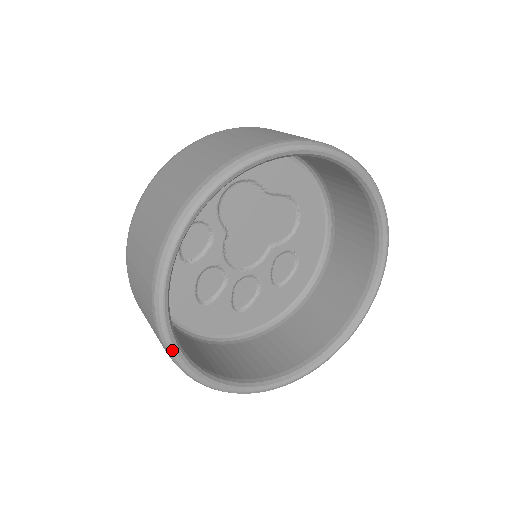
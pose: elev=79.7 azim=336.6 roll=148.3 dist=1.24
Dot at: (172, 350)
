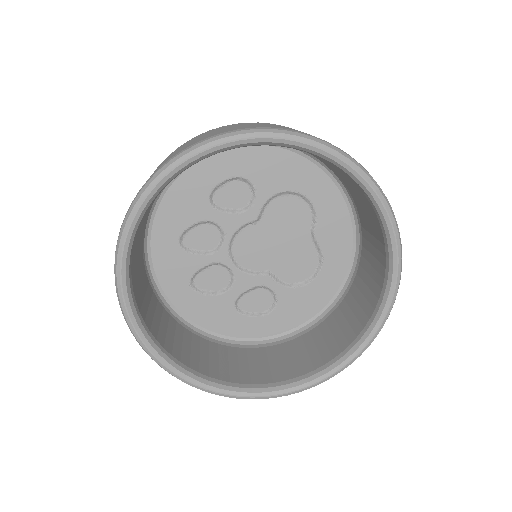
Dot at: (137, 206)
